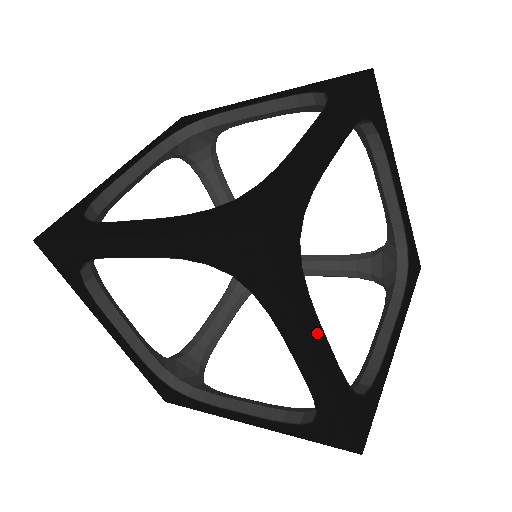
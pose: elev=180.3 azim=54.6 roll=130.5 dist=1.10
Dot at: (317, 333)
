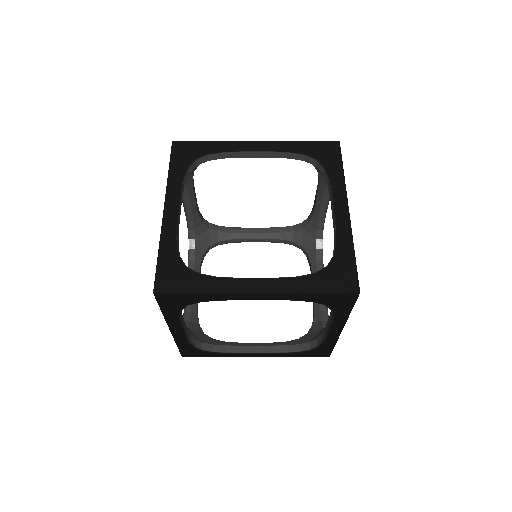
Dot at: occluded
